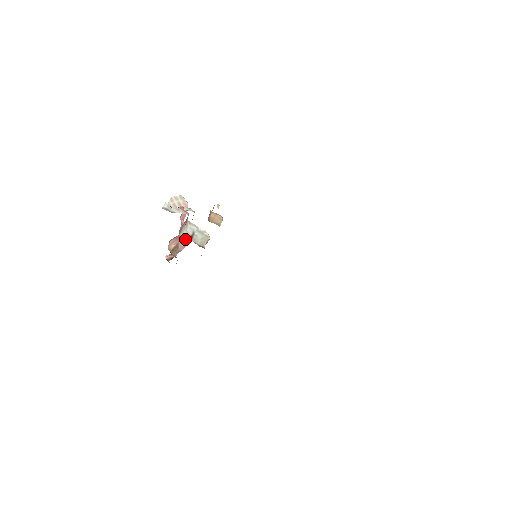
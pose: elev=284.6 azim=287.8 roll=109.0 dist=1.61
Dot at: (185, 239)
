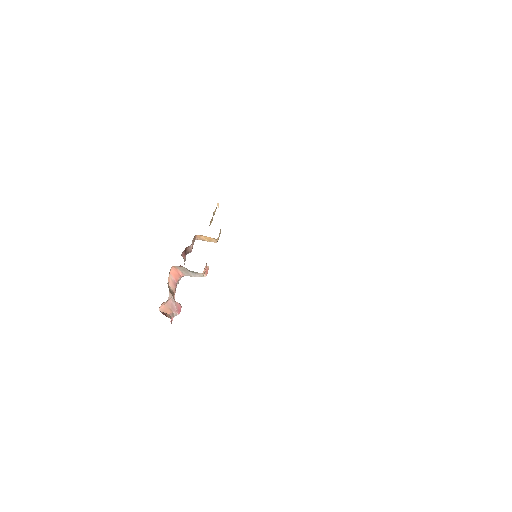
Dot at: occluded
